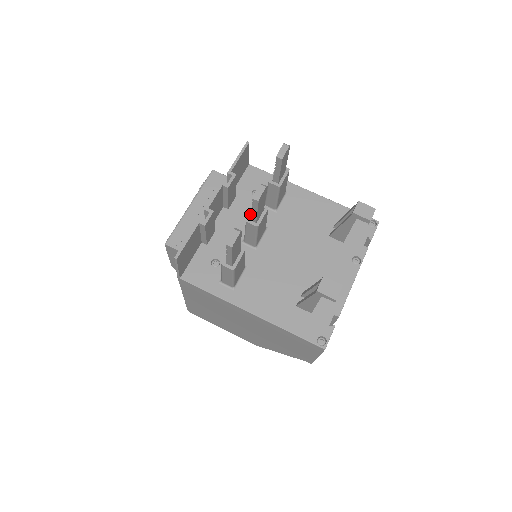
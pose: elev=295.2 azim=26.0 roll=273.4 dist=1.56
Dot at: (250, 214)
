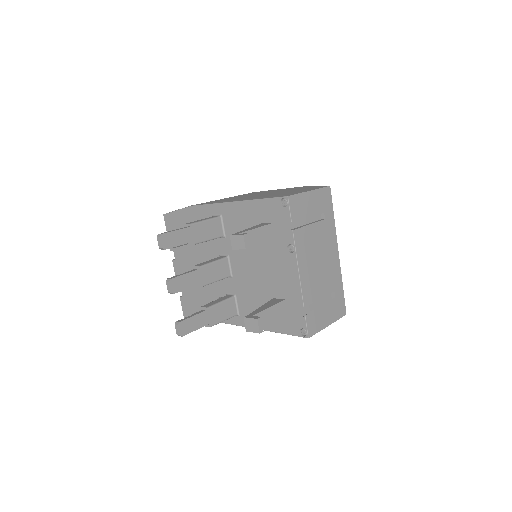
Dot at: occluded
